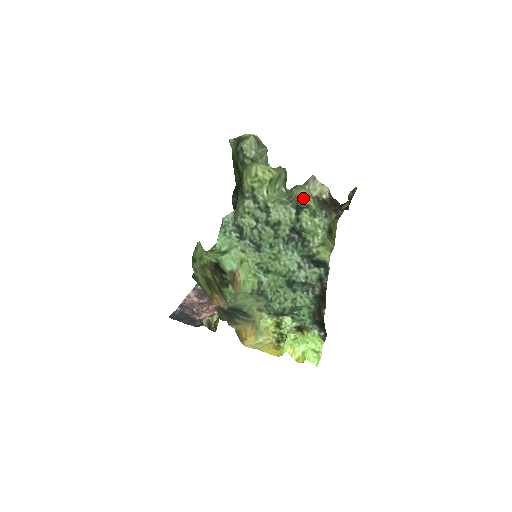
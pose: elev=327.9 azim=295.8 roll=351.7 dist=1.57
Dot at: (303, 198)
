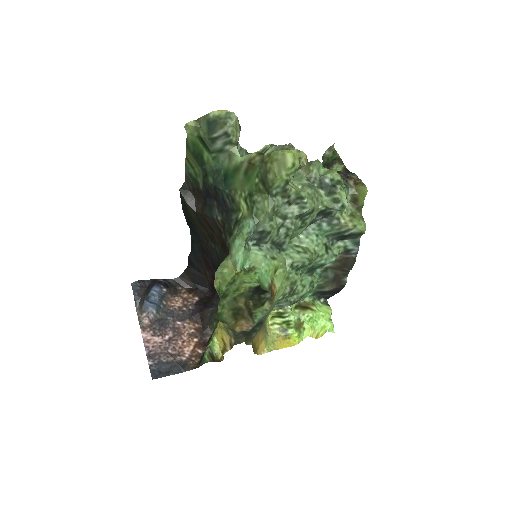
Dot at: (328, 174)
